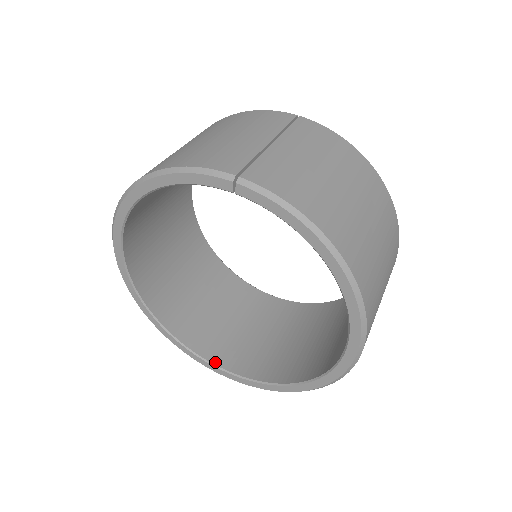
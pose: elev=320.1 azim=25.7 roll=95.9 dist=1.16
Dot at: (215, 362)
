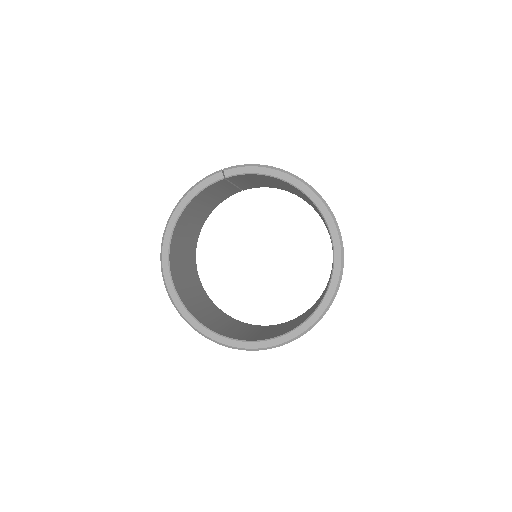
Dot at: (267, 339)
